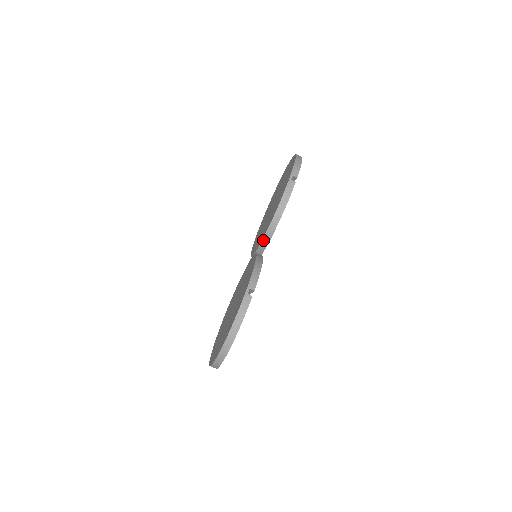
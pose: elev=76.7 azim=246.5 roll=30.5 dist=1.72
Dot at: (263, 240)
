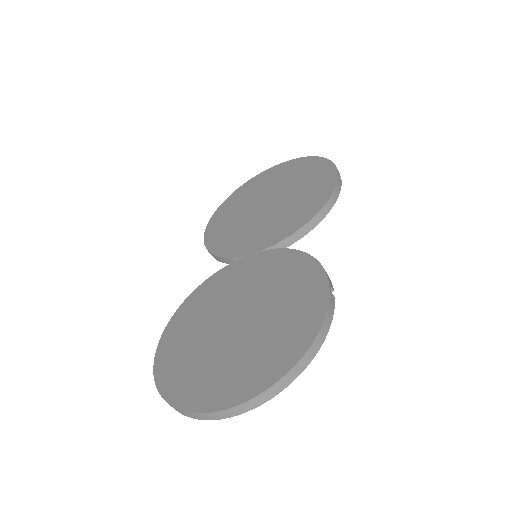
Dot at: (294, 234)
